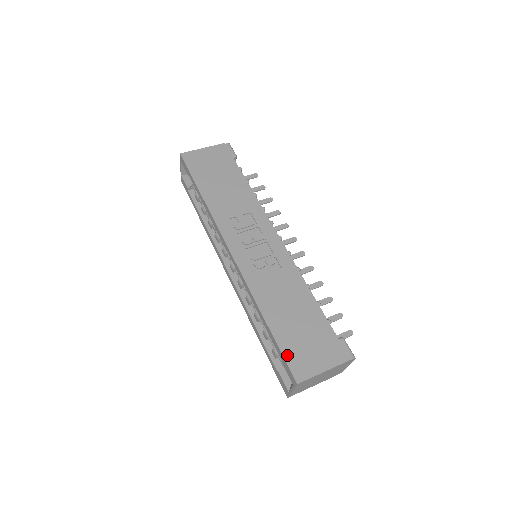
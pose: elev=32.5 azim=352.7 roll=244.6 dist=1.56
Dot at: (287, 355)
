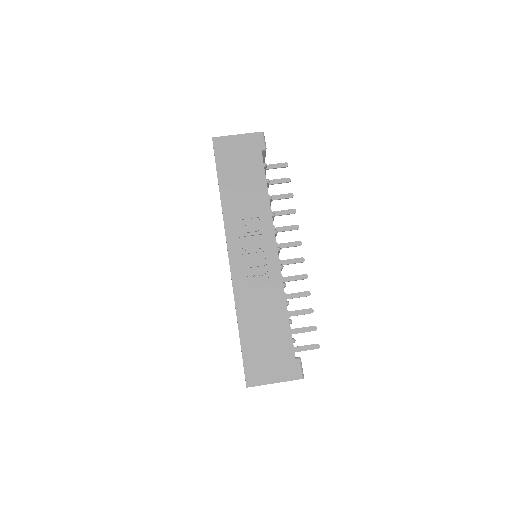
Dot at: (246, 362)
